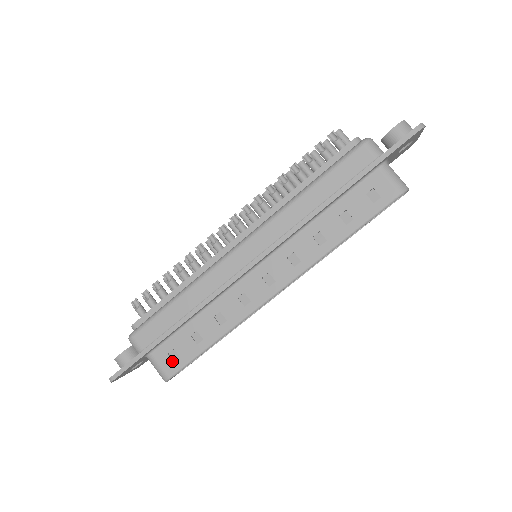
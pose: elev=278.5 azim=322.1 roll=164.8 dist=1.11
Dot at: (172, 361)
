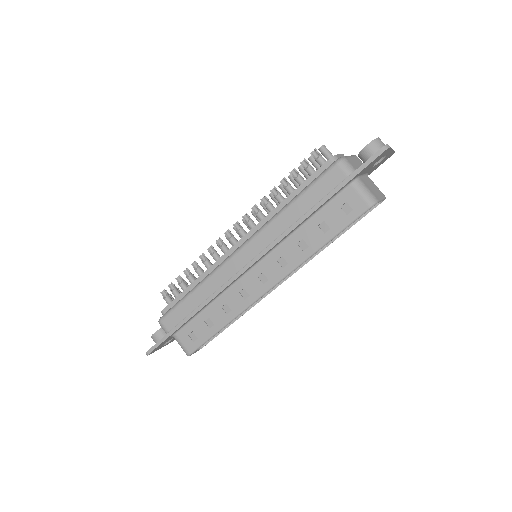
Dot at: (192, 341)
